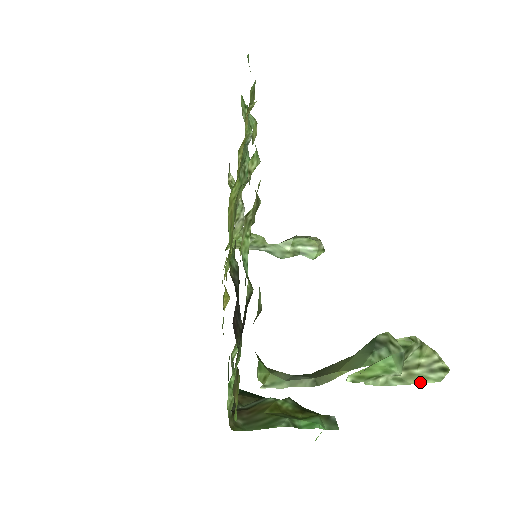
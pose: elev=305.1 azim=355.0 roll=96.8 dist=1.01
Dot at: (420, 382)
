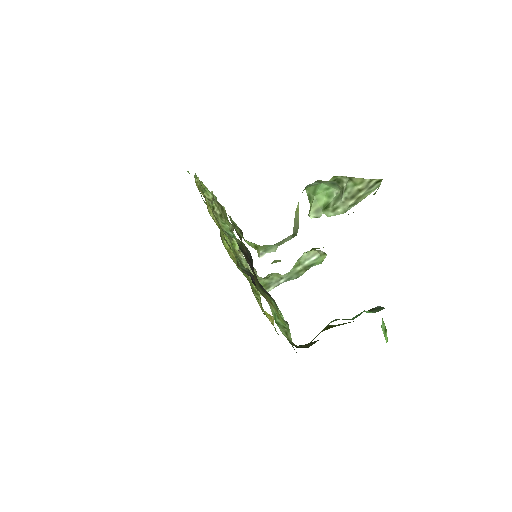
Dot at: (366, 196)
